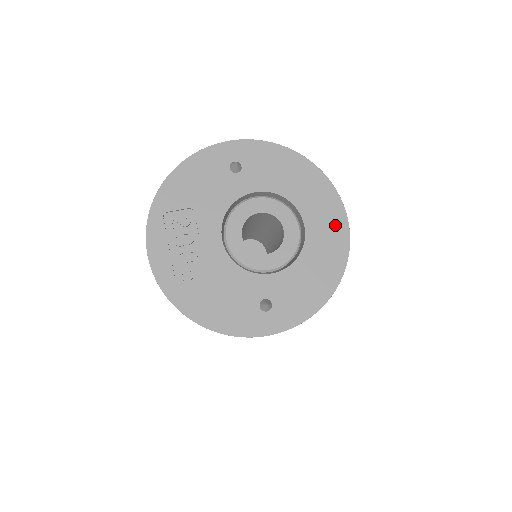
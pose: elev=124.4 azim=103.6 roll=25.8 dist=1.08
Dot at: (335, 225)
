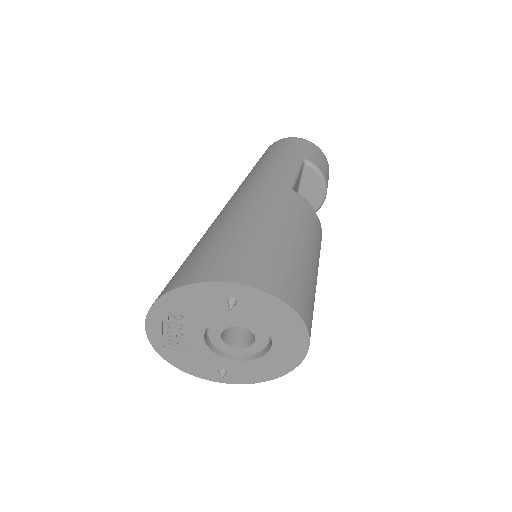
Dot at: (295, 353)
